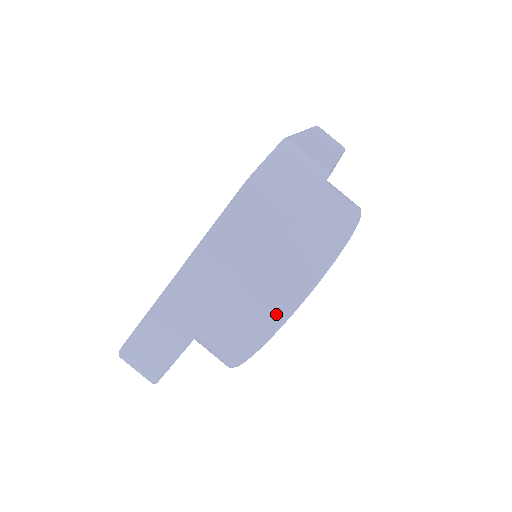
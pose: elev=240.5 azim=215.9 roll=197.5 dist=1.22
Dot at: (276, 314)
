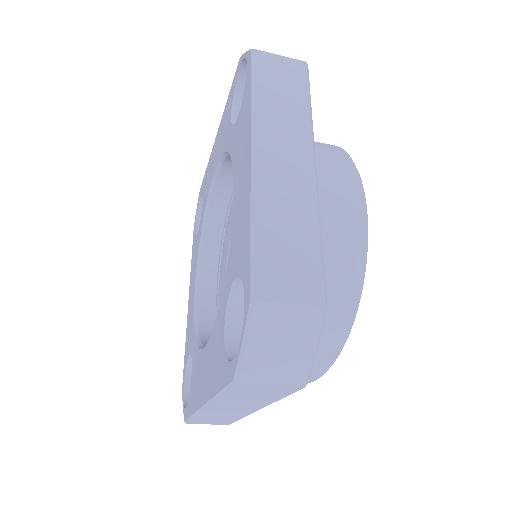
Dot at: (314, 374)
